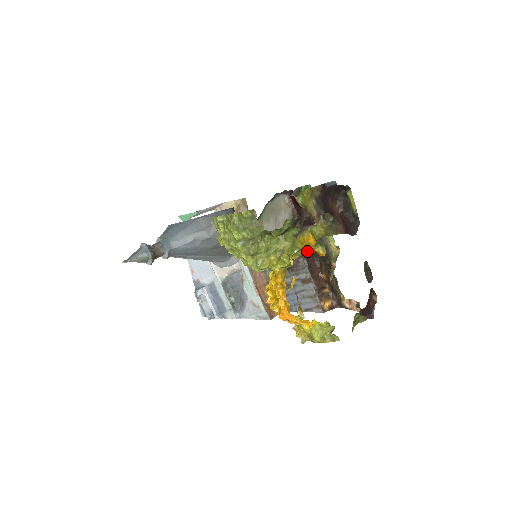
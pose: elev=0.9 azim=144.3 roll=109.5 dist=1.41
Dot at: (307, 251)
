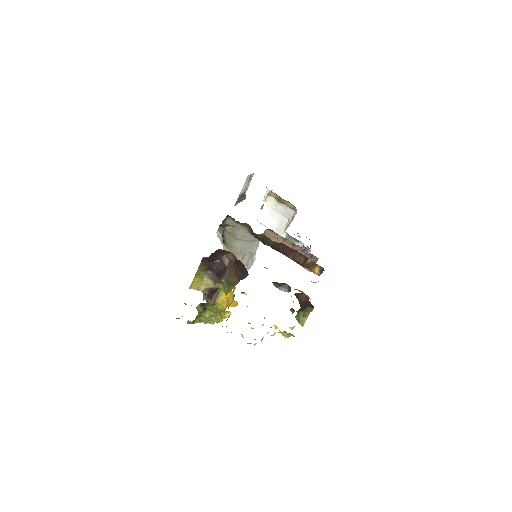
Dot at: (273, 245)
